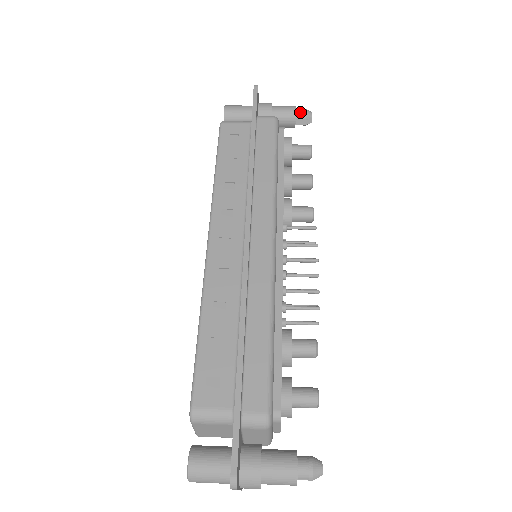
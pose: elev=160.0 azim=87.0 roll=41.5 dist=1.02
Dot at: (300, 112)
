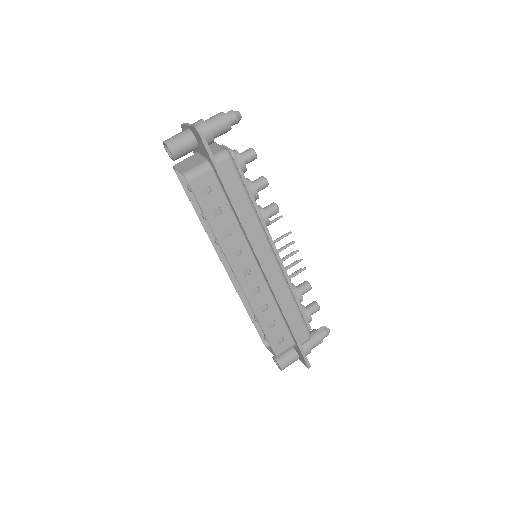
Dot at: (232, 120)
